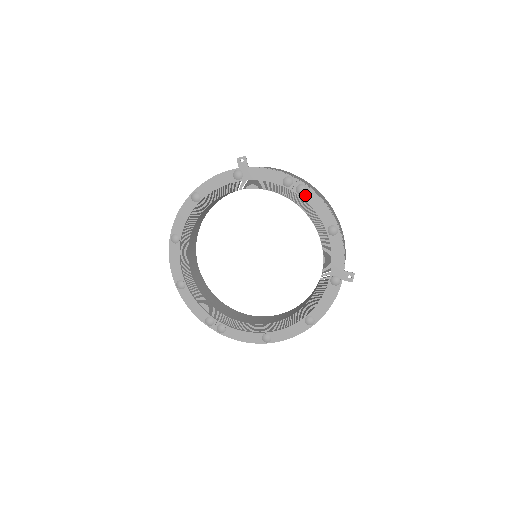
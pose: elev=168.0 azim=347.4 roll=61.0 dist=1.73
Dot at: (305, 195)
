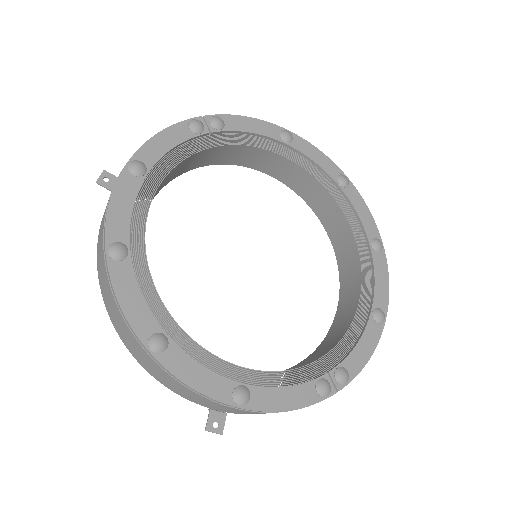
Dot at: (227, 125)
